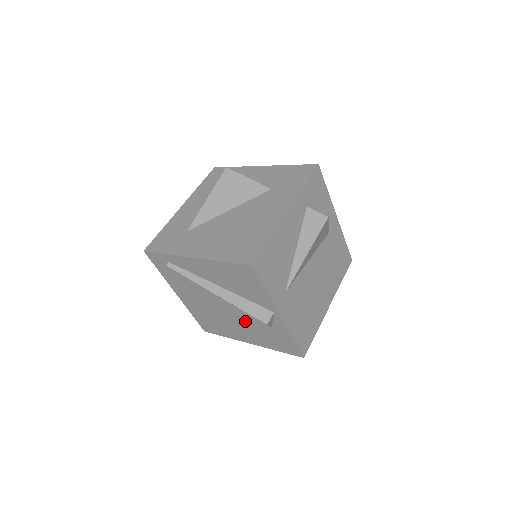
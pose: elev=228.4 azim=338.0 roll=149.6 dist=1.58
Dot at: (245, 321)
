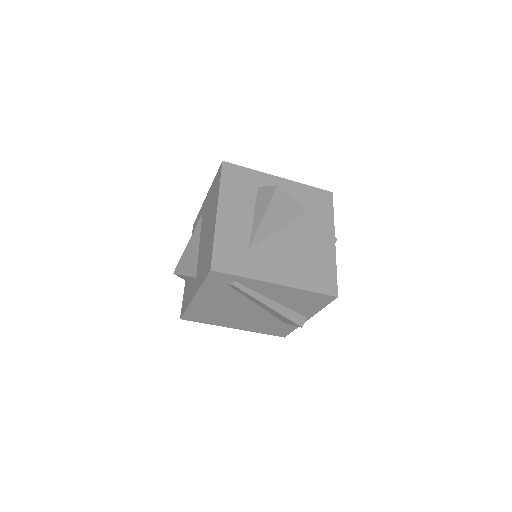
Dot at: (259, 318)
